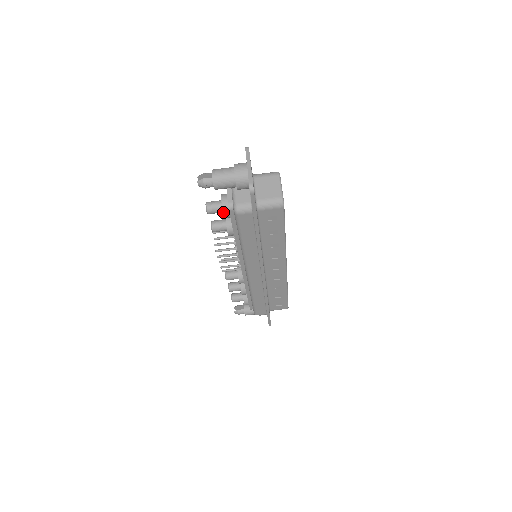
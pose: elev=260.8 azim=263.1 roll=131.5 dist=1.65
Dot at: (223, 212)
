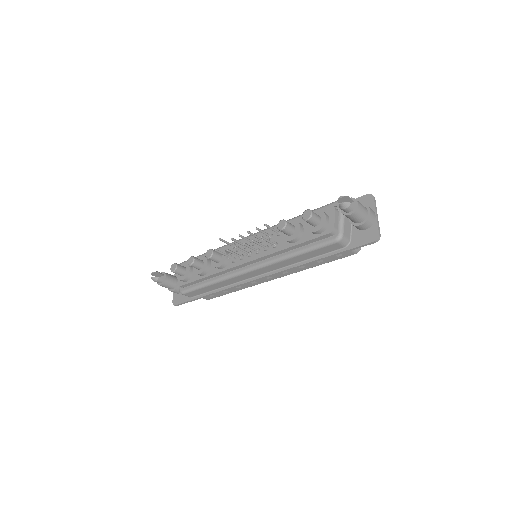
Dot at: (320, 229)
